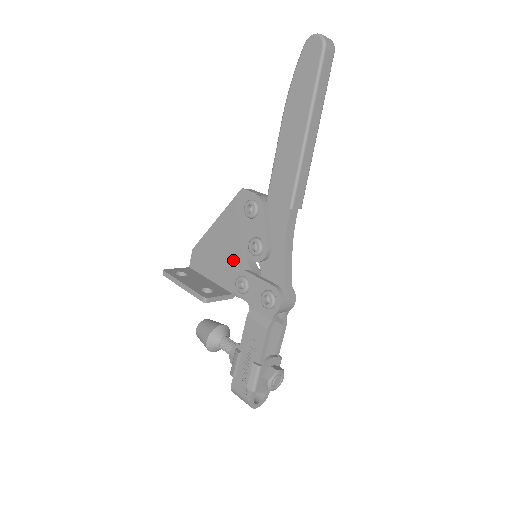
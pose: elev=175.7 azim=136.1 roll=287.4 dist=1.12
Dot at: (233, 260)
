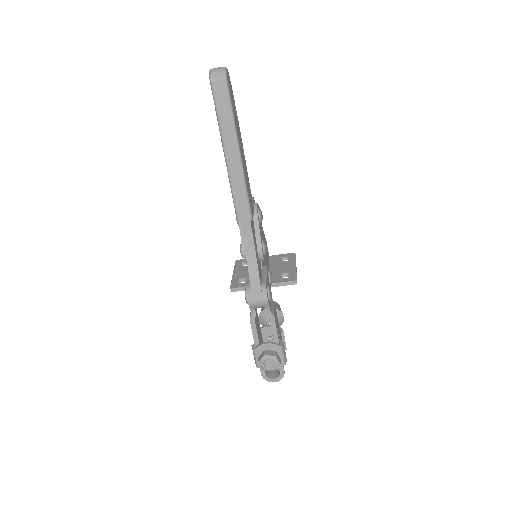
Dot at: occluded
